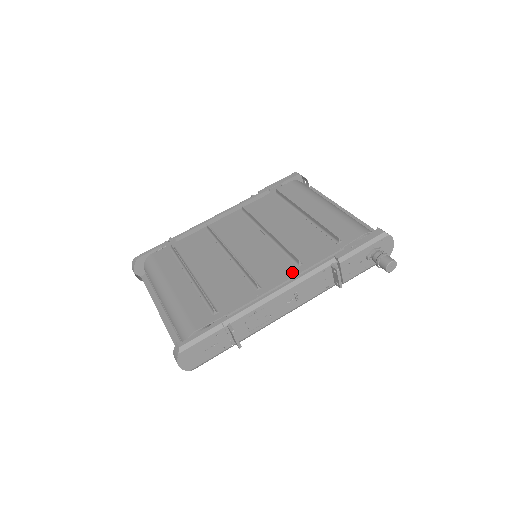
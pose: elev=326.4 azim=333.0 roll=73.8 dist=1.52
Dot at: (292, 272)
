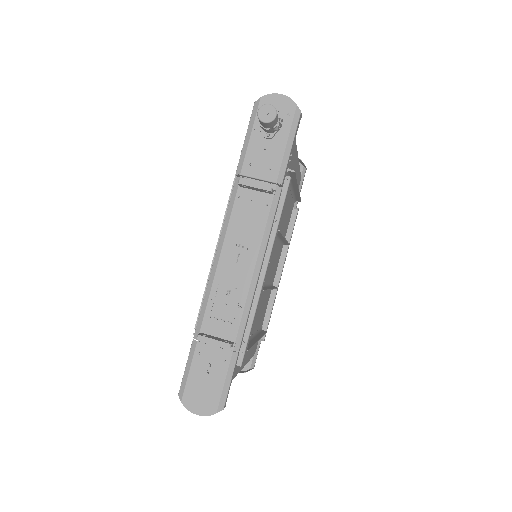
Dot at: occluded
